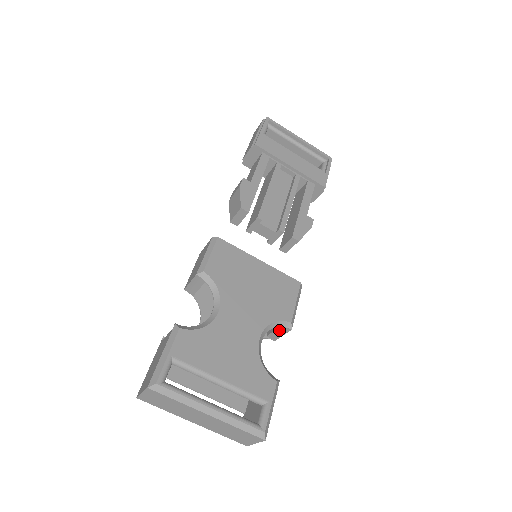
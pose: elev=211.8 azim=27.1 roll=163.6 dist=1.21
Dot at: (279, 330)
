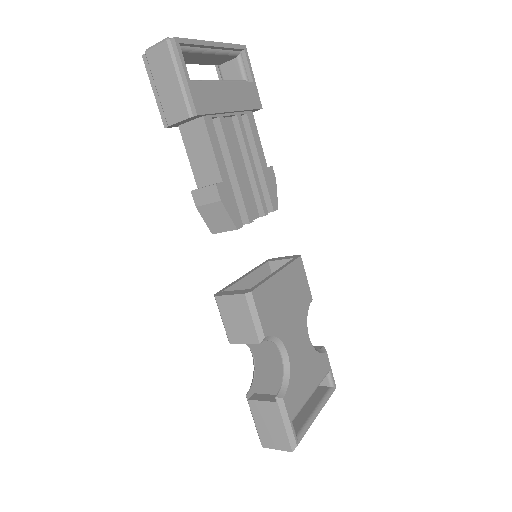
Dot at: occluded
